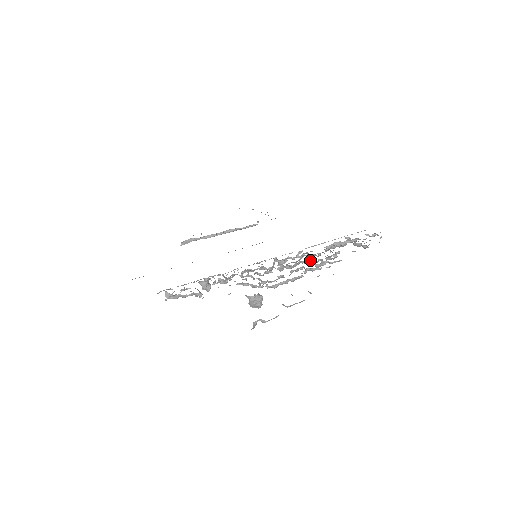
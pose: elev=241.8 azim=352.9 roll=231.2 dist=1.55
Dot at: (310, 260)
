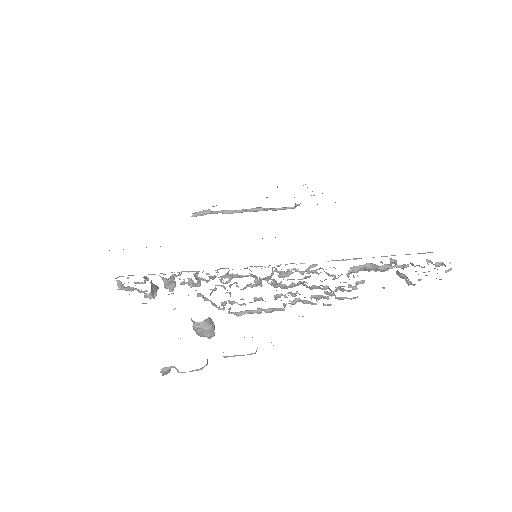
Dot at: occluded
